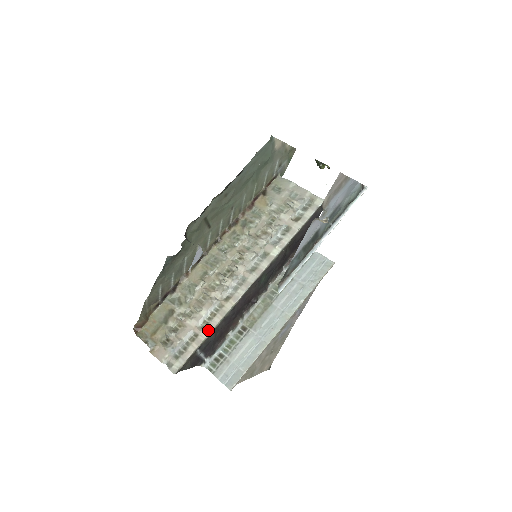
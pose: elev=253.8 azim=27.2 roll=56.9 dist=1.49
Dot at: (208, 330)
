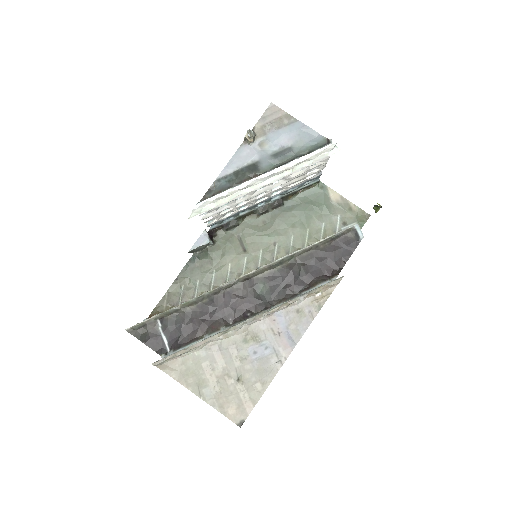
Dot at: (177, 306)
